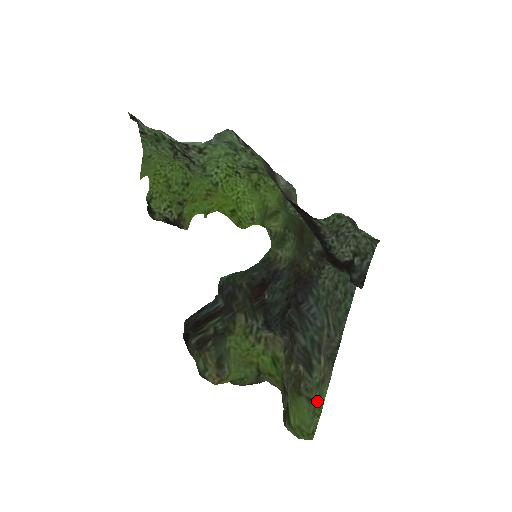
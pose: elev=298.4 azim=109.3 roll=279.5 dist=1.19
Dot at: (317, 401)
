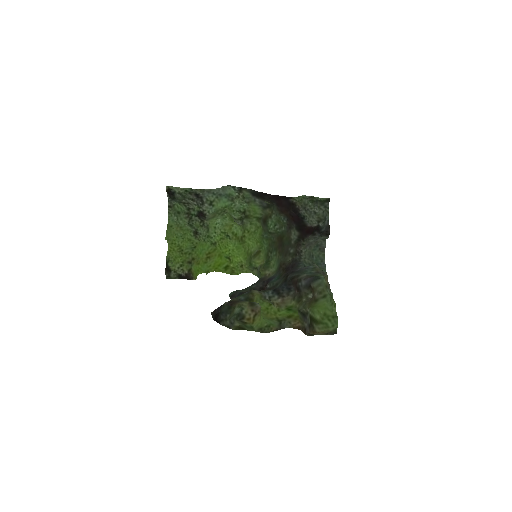
Dot at: (330, 295)
